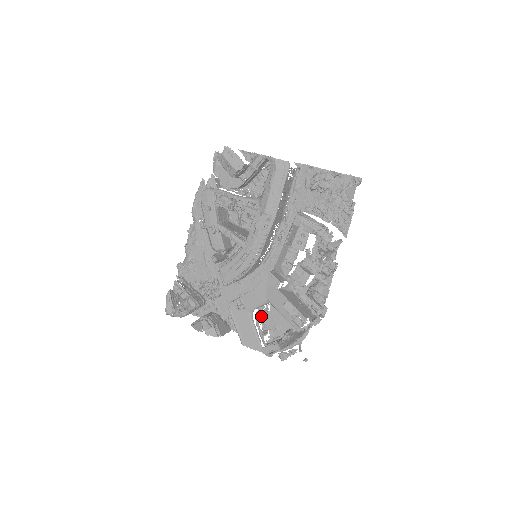
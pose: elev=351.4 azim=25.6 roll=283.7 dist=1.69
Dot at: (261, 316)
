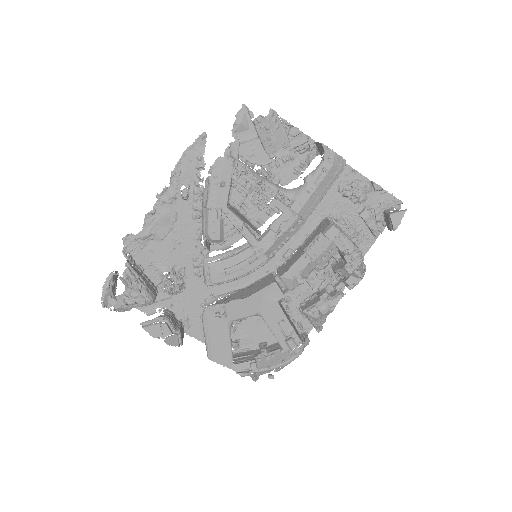
Dot at: occluded
